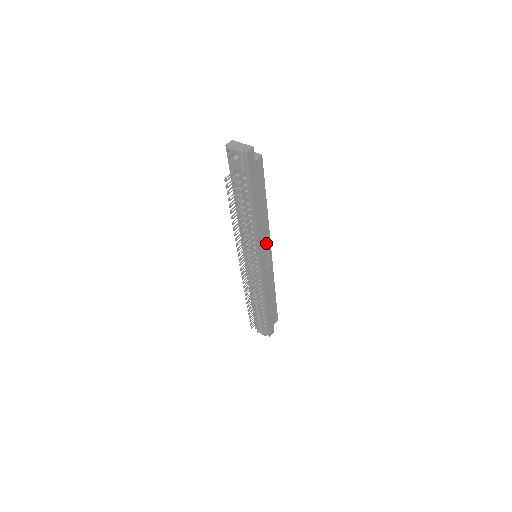
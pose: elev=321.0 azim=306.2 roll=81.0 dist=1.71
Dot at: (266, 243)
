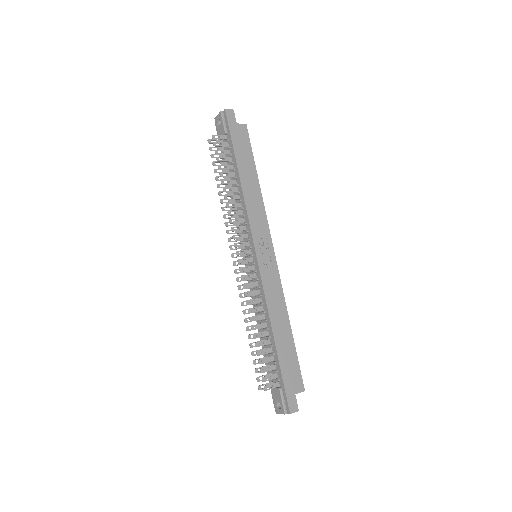
Dot at: (263, 231)
